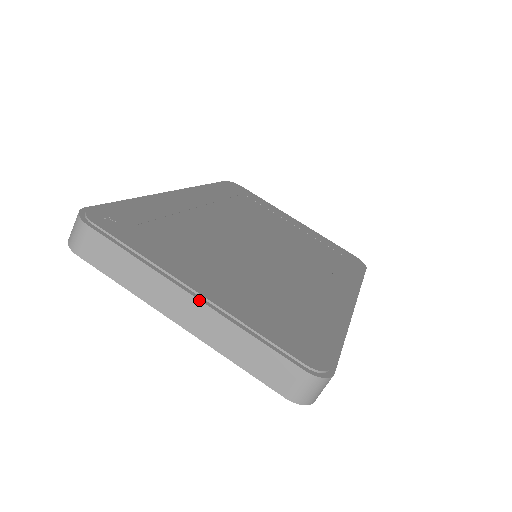
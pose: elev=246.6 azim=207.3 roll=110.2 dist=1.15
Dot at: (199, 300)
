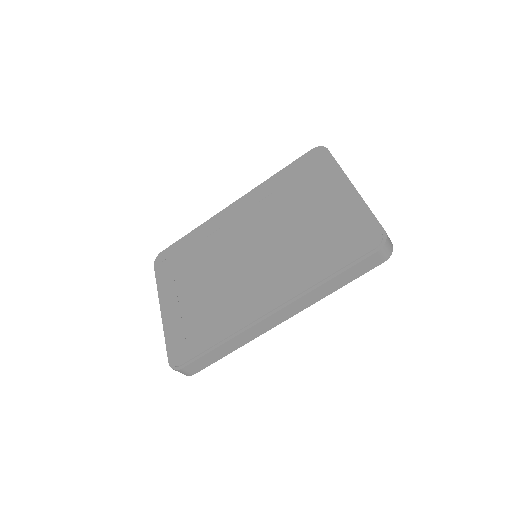
Dot at: (161, 313)
